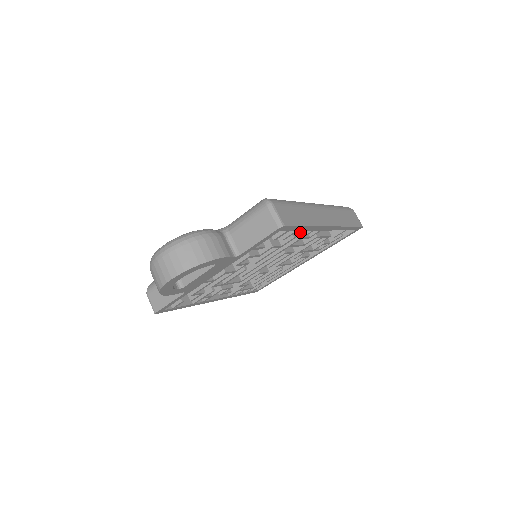
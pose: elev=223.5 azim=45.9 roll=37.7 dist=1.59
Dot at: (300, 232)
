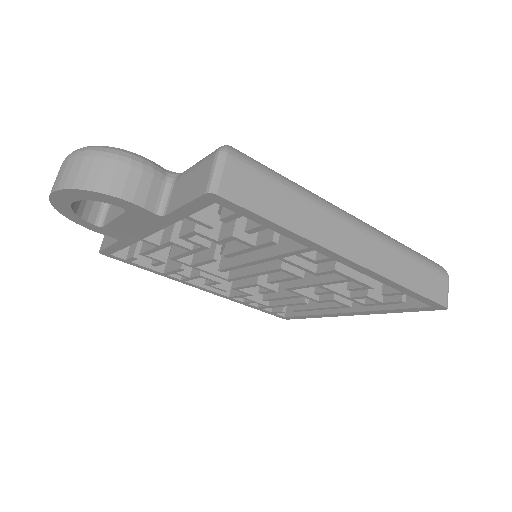
Dot at: (296, 242)
